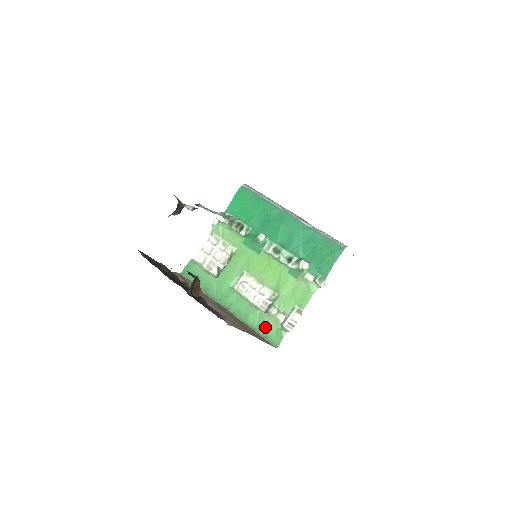
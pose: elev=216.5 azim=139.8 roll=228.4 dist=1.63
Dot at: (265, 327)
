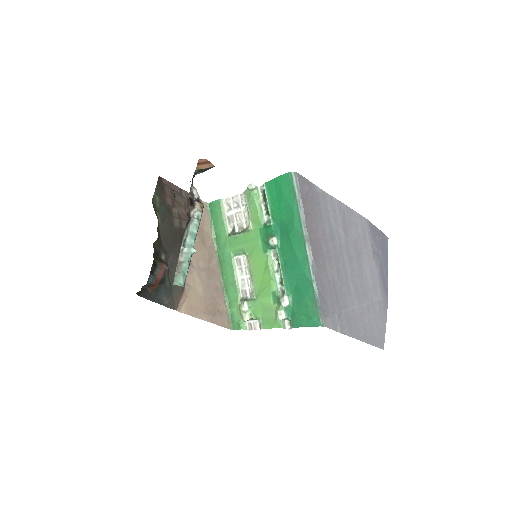
Dot at: (234, 309)
